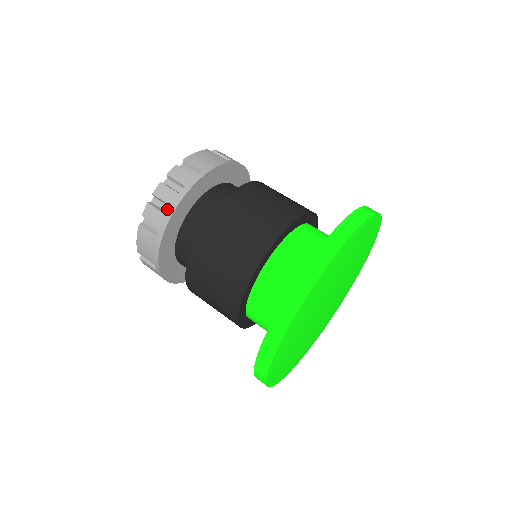
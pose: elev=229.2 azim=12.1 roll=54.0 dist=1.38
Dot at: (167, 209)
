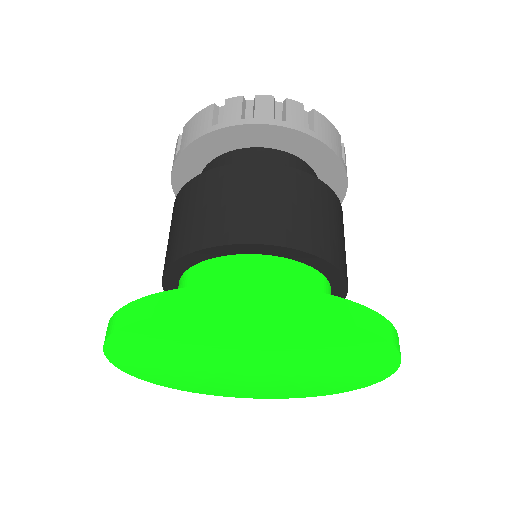
Dot at: occluded
